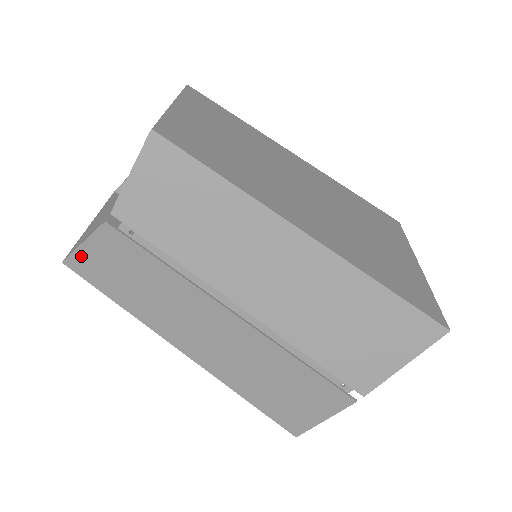
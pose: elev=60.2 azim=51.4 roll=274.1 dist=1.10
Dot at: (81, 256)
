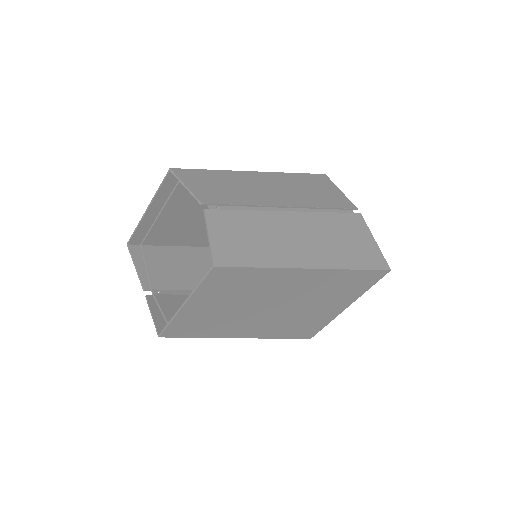
Dot at: (136, 258)
